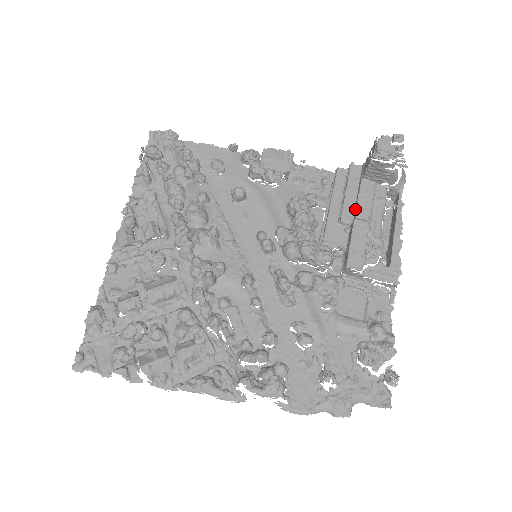
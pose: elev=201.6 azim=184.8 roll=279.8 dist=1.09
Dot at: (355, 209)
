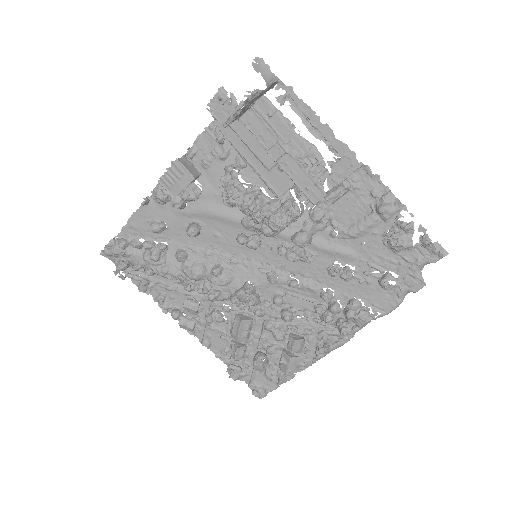
Dot at: (266, 151)
